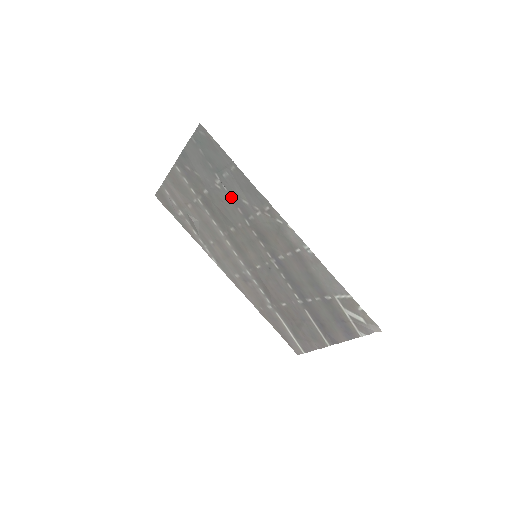
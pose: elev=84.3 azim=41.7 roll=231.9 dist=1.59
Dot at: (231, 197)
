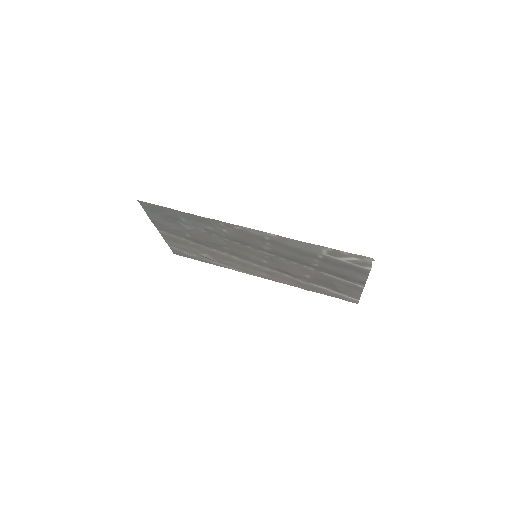
Dot at: (201, 230)
